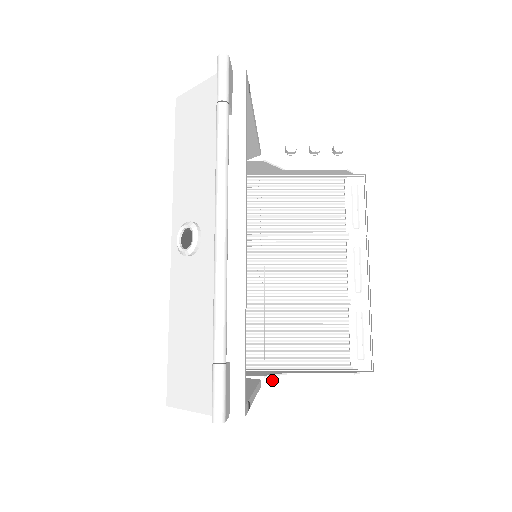
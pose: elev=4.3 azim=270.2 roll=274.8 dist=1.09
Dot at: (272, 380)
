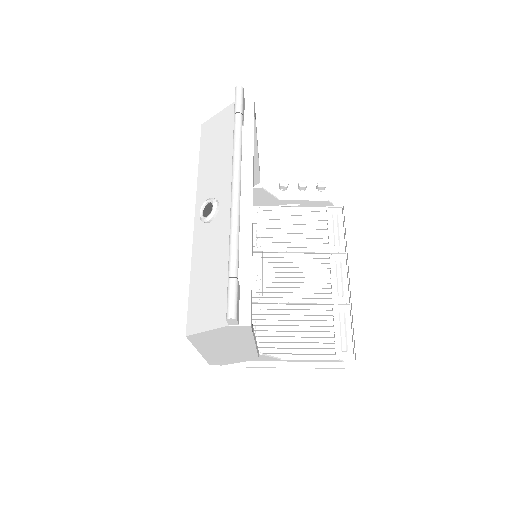
Dot at: (268, 367)
